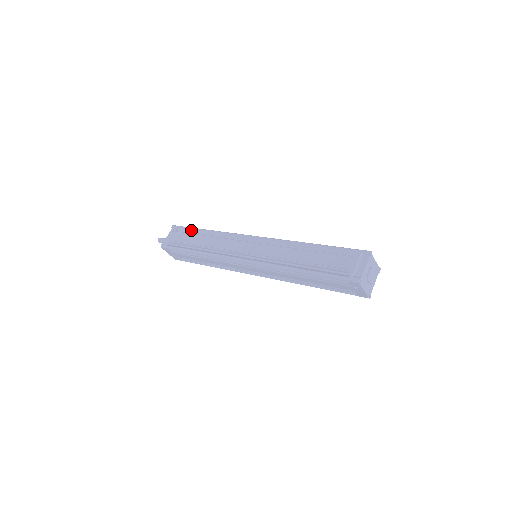
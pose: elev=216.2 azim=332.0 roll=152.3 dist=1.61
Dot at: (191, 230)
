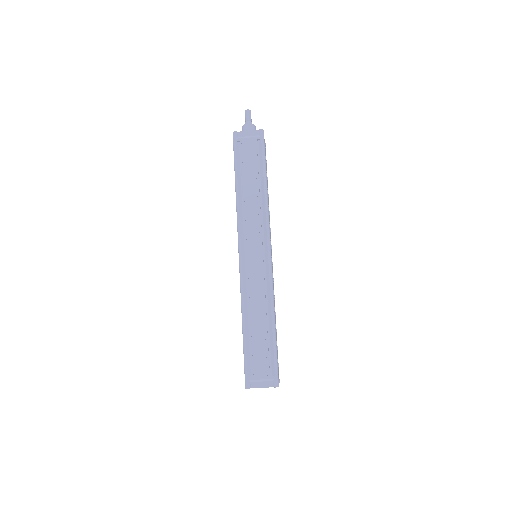
Dot at: (262, 161)
